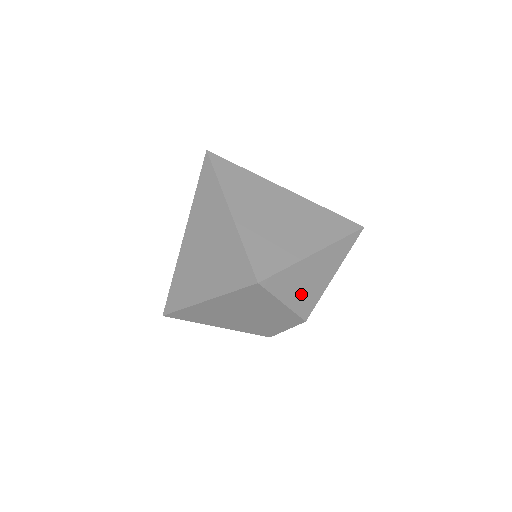
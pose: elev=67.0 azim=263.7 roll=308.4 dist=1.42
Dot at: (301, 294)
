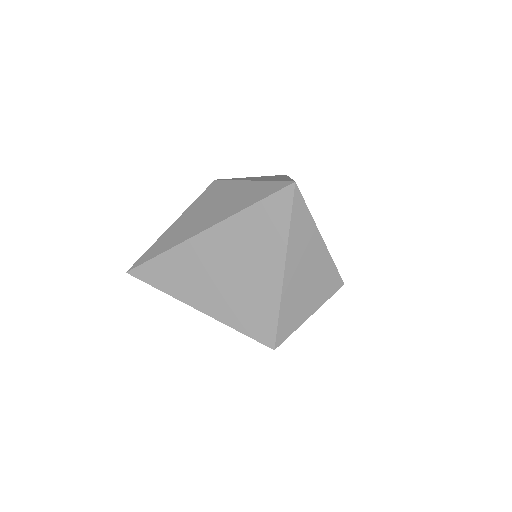
Dot at: (315, 291)
